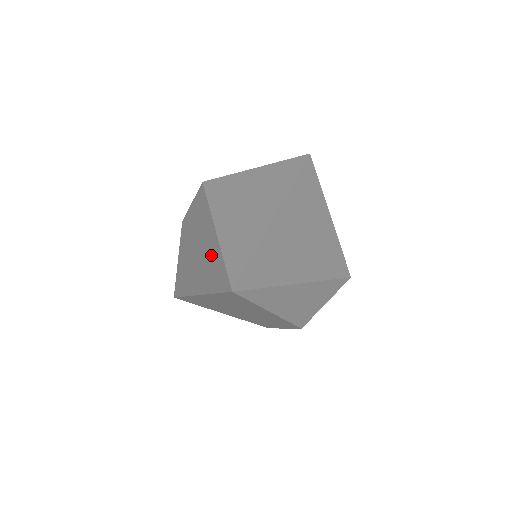
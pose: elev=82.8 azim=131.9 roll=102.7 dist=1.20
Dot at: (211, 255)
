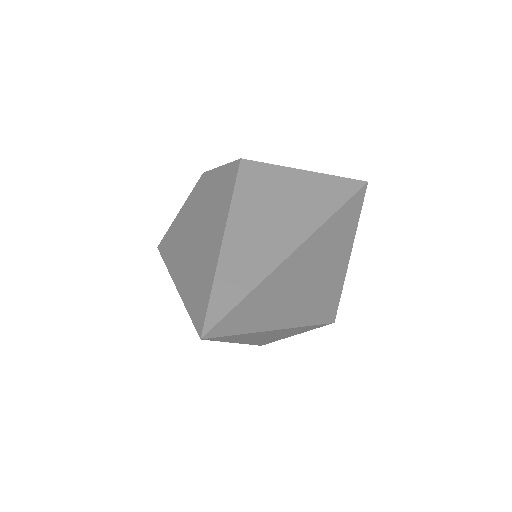
Dot at: (205, 262)
